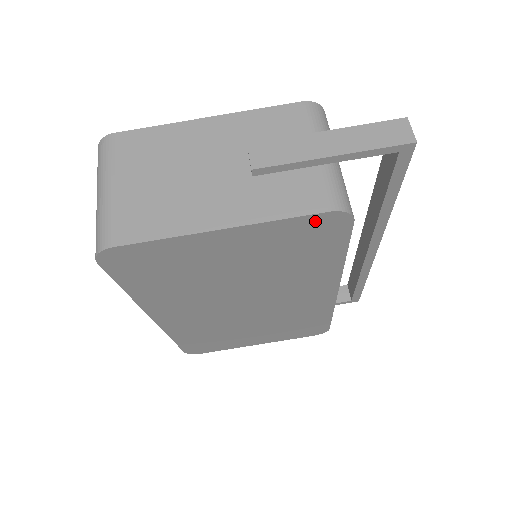
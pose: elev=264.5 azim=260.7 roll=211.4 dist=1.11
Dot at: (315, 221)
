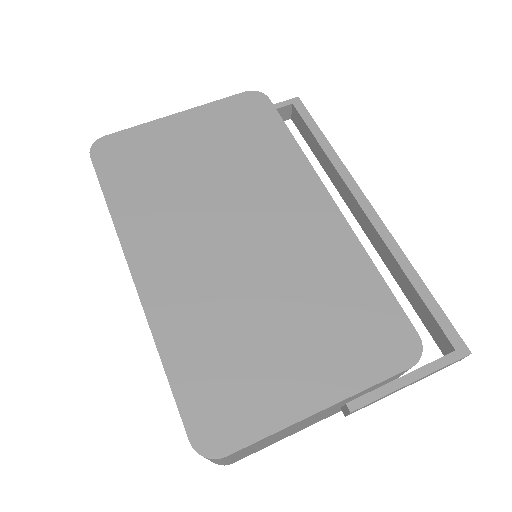
Dot at: (240, 101)
